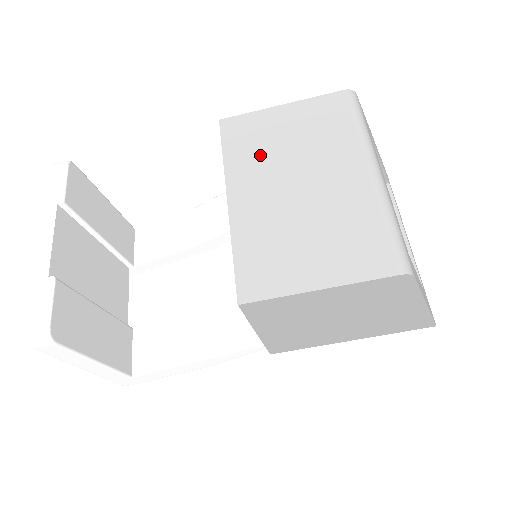
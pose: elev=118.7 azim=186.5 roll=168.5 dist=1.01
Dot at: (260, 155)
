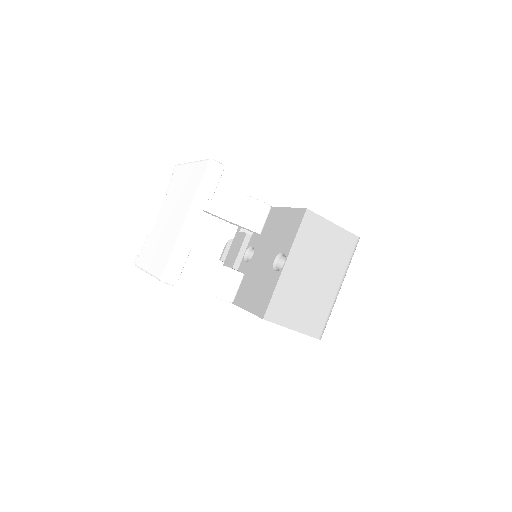
Dot at: (310, 247)
